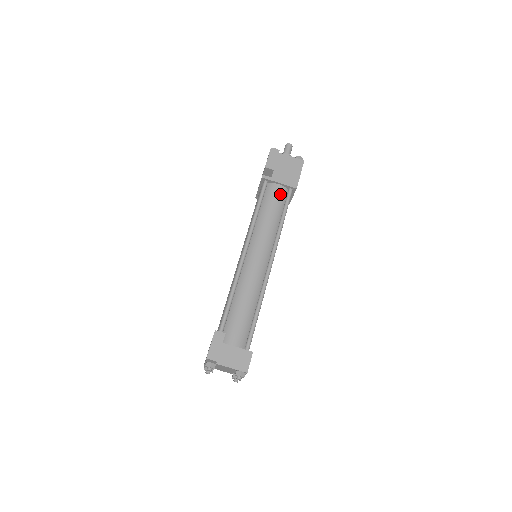
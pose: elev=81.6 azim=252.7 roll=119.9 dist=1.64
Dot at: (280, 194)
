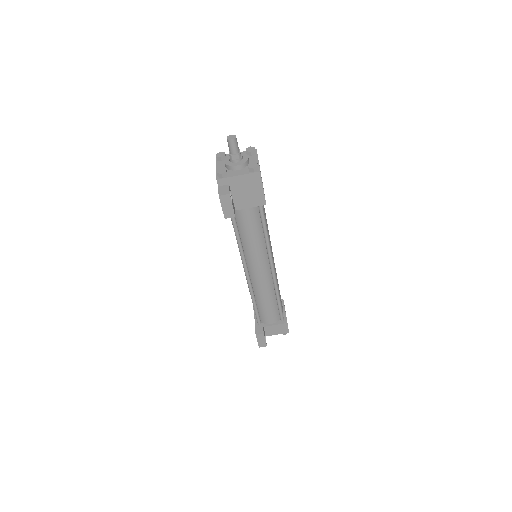
Dot at: (252, 215)
